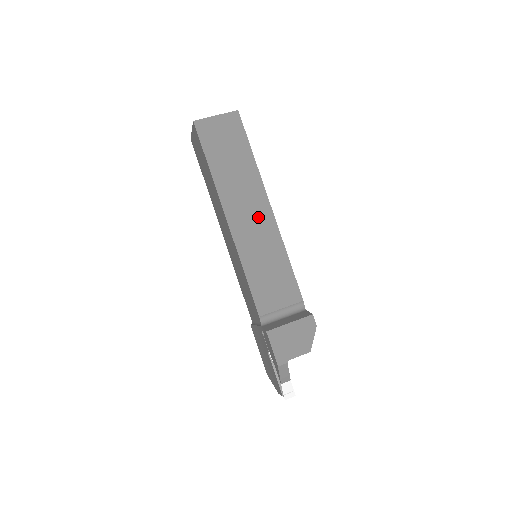
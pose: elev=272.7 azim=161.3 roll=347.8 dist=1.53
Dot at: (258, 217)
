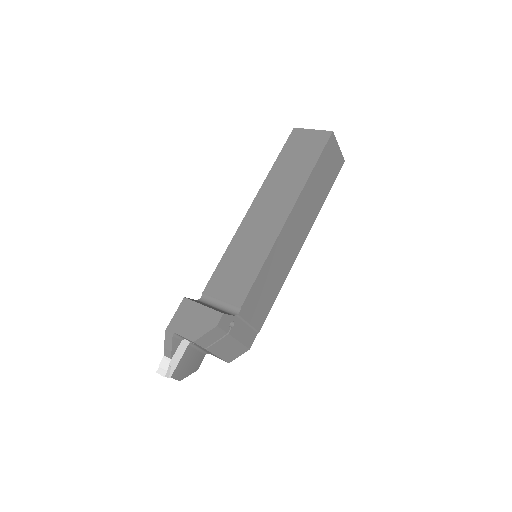
Dot at: (272, 218)
